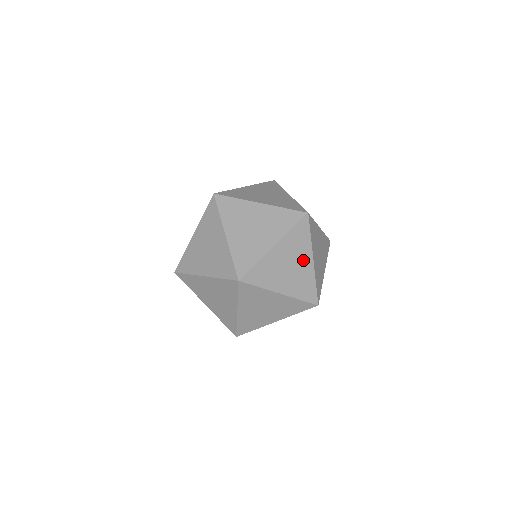
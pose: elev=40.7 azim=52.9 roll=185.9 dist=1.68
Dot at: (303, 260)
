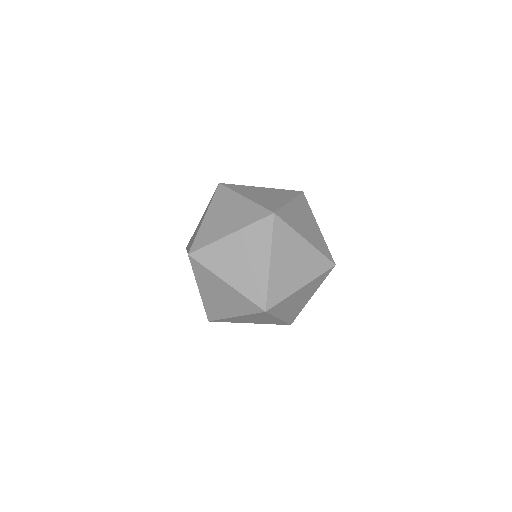
Dot at: (268, 319)
